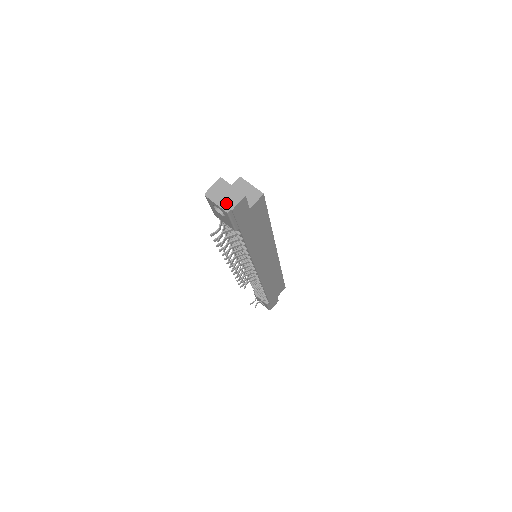
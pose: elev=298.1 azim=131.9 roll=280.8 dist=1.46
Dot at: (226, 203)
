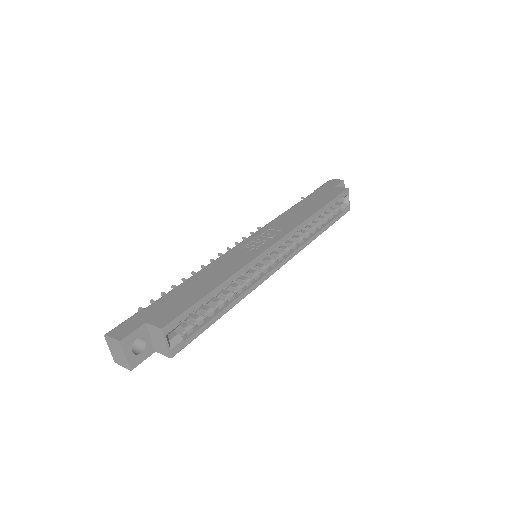
Dot at: (116, 357)
